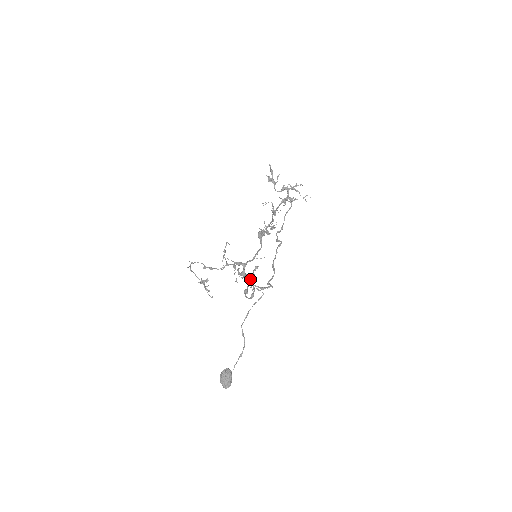
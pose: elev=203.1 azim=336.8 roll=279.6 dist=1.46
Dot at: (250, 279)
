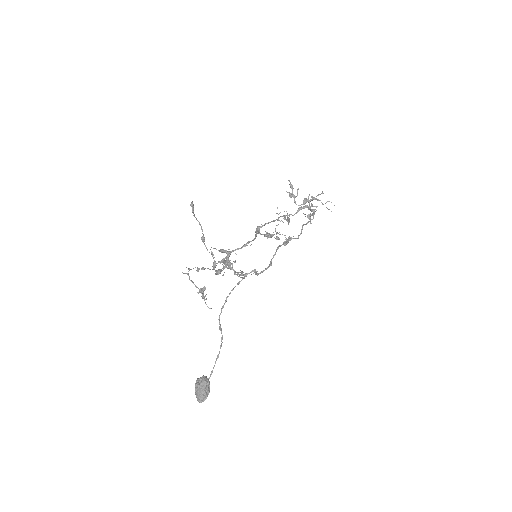
Dot at: (228, 262)
